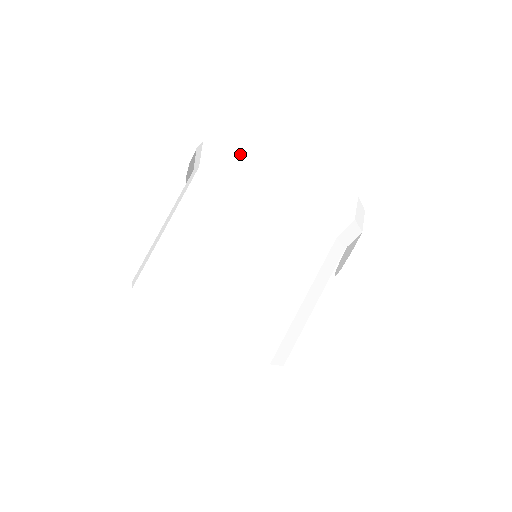
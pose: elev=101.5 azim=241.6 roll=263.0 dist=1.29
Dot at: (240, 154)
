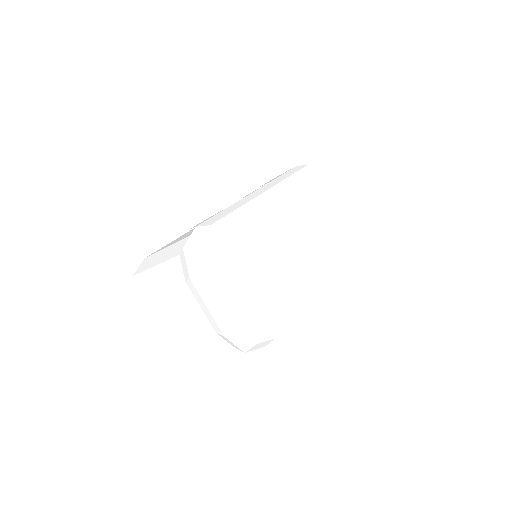
Dot at: (193, 281)
